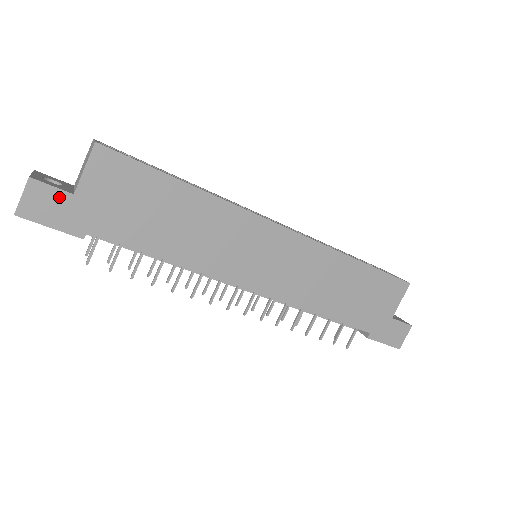
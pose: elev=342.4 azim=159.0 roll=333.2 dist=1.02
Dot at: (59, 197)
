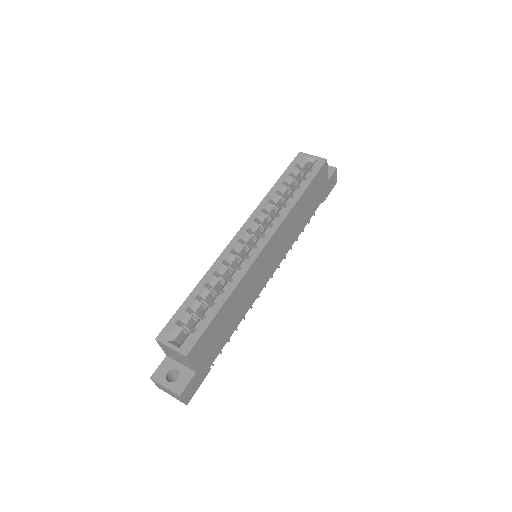
Dot at: (193, 381)
